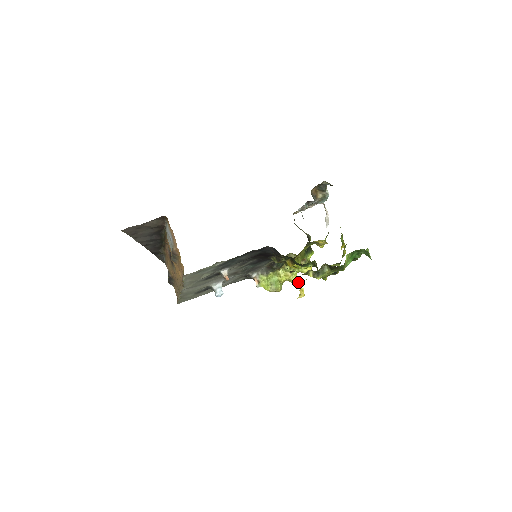
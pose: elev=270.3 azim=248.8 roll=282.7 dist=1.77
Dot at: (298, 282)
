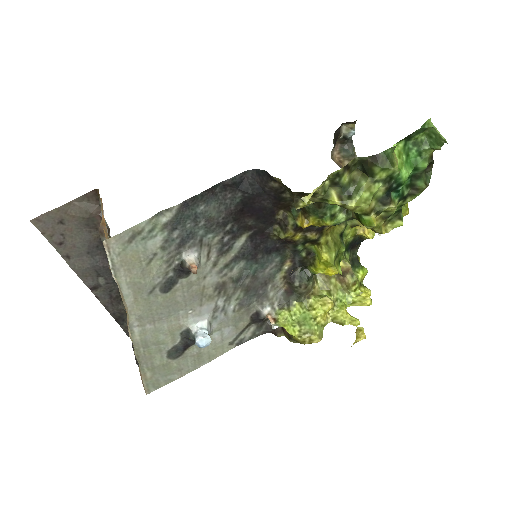
Dot at: (350, 319)
